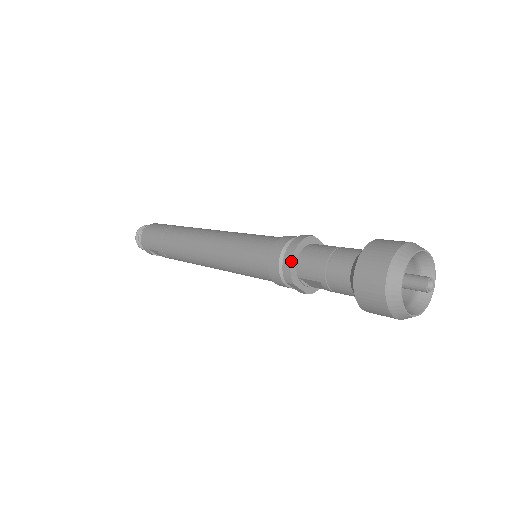
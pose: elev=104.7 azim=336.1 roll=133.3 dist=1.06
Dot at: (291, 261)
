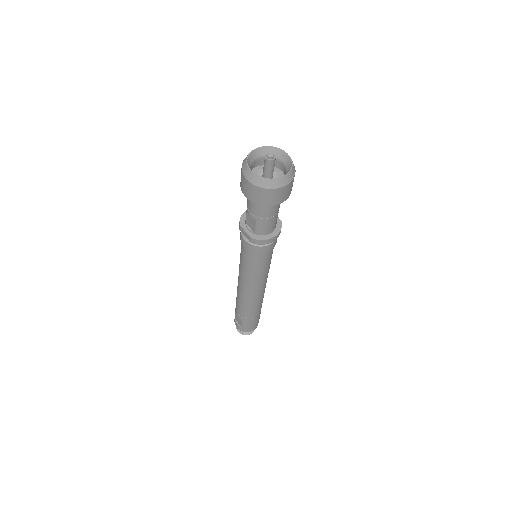
Dot at: (244, 213)
